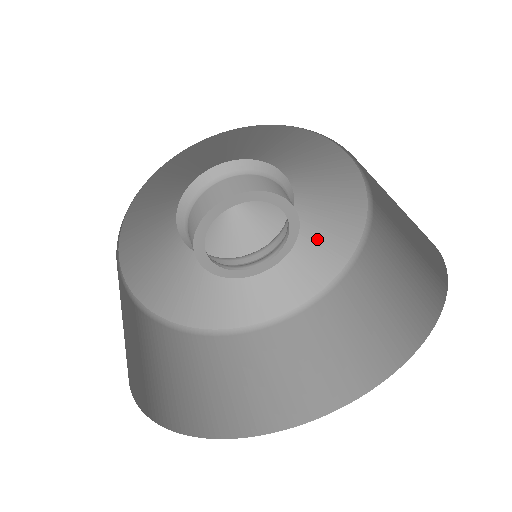
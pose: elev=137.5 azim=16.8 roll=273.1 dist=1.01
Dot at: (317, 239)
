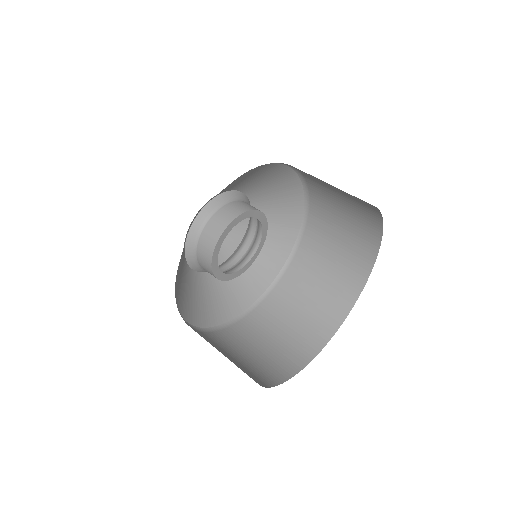
Dot at: (271, 234)
